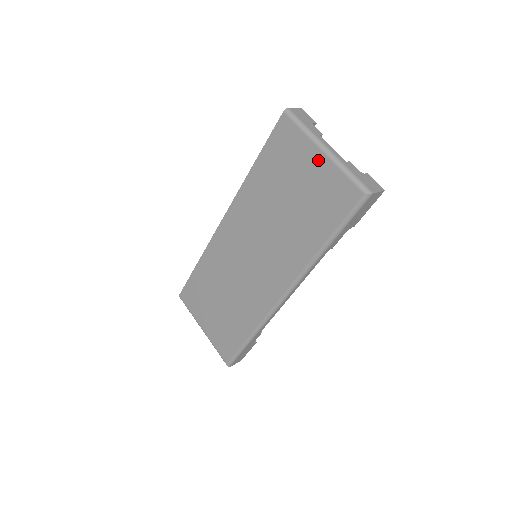
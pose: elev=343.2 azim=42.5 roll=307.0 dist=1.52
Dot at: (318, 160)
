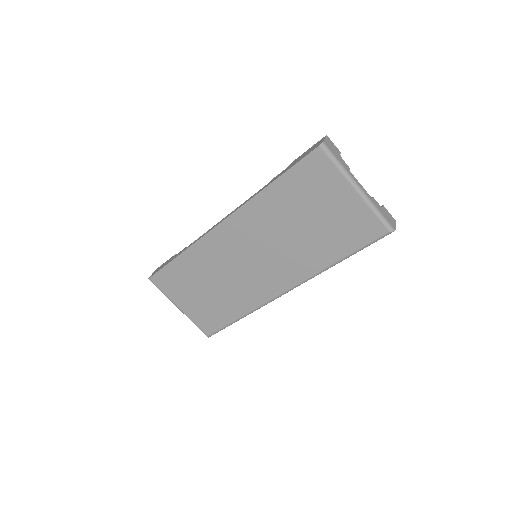
Dot at: (349, 196)
